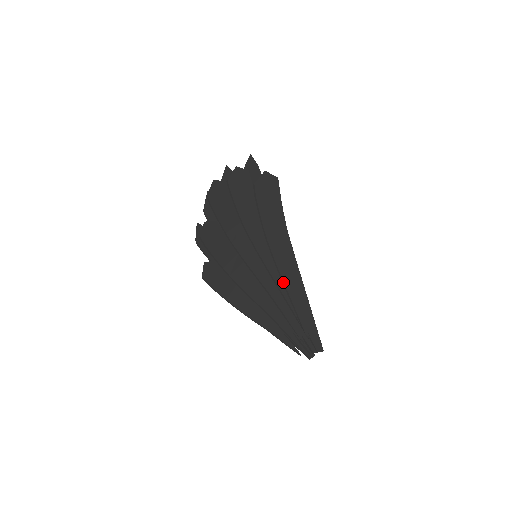
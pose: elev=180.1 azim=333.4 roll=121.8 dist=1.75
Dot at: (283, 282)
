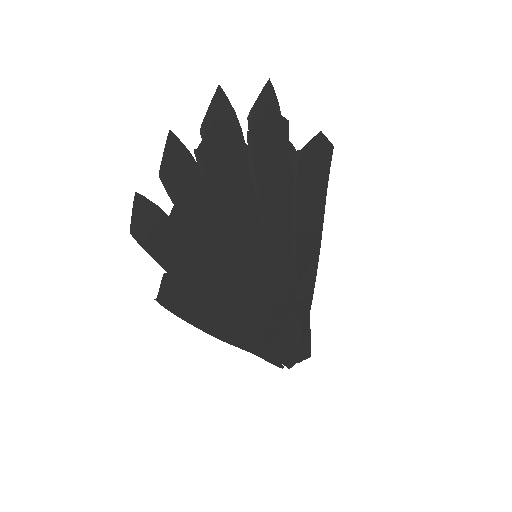
Dot at: (298, 292)
